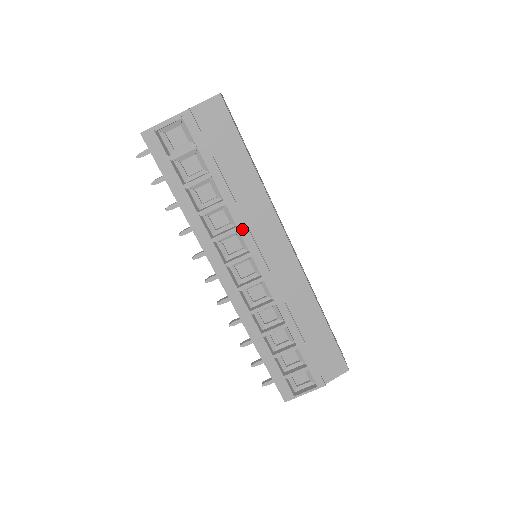
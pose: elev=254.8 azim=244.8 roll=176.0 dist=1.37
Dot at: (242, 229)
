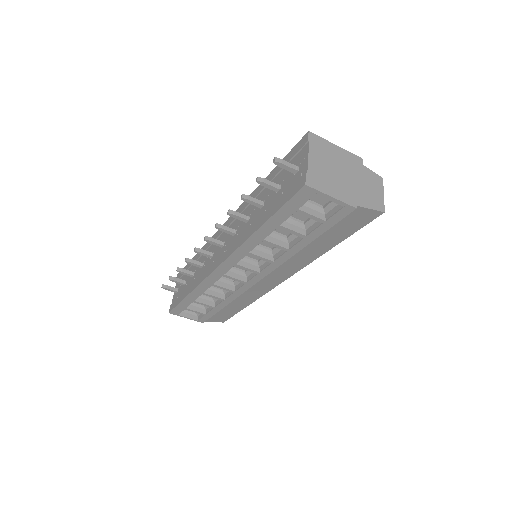
Dot at: (274, 264)
